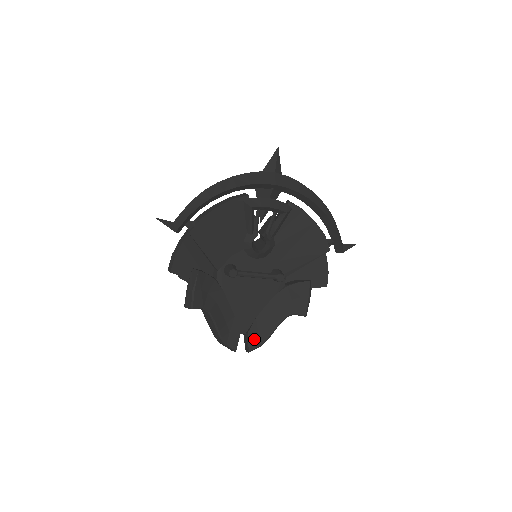
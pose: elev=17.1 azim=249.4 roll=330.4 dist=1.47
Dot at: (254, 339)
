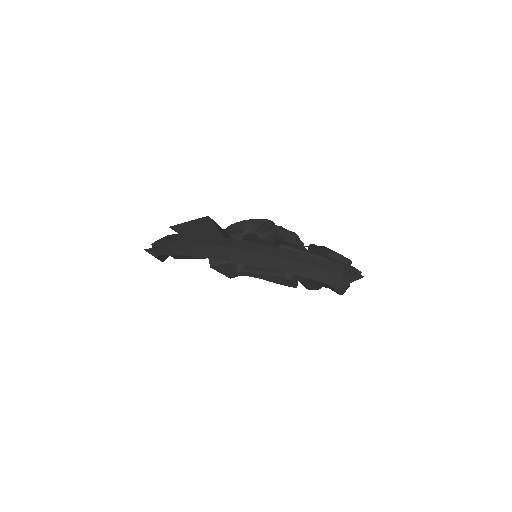
Dot at: (307, 285)
